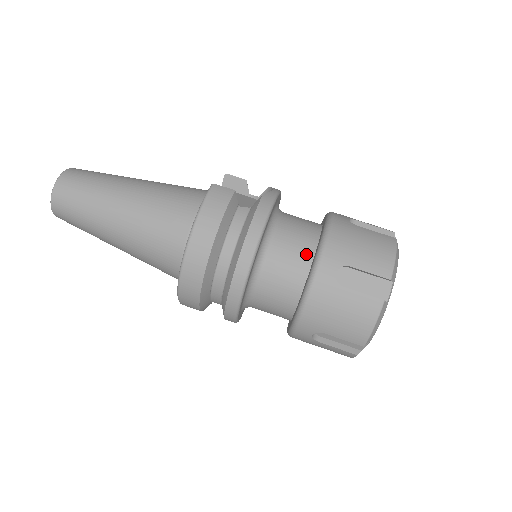
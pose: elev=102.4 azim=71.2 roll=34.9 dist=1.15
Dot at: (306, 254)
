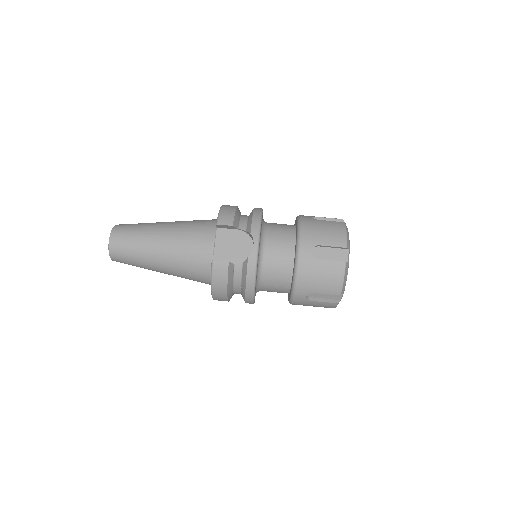
Dot at: (286, 281)
